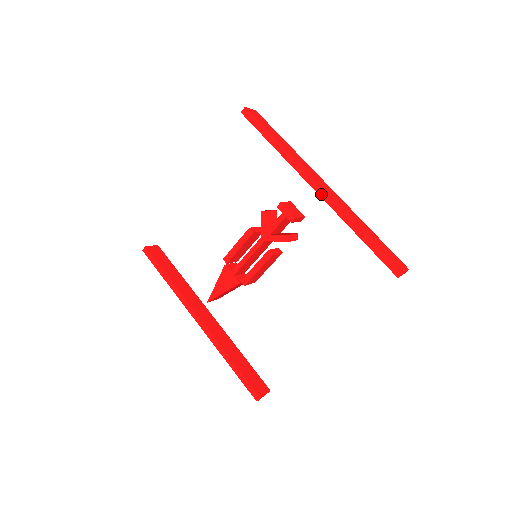
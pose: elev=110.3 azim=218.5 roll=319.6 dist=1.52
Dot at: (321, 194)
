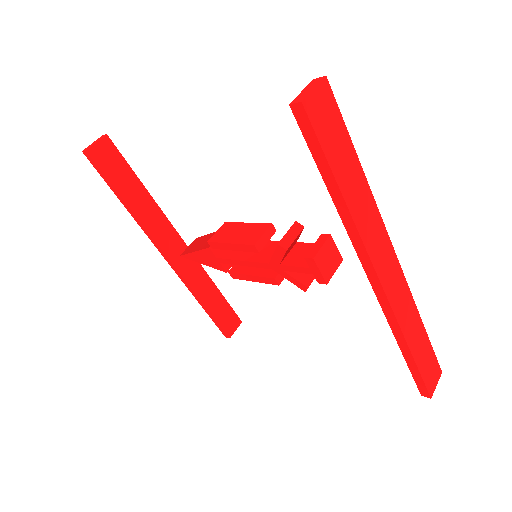
Dot at: (378, 295)
